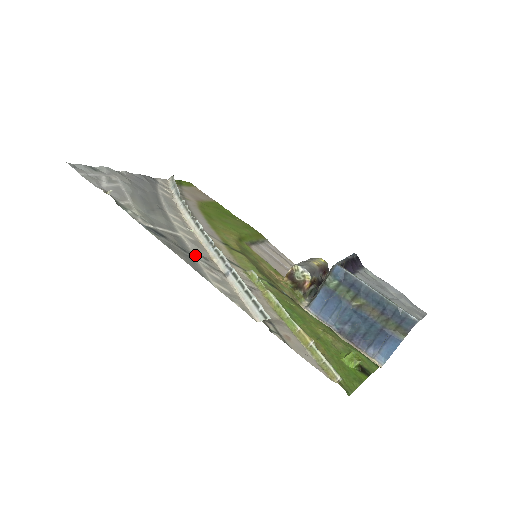
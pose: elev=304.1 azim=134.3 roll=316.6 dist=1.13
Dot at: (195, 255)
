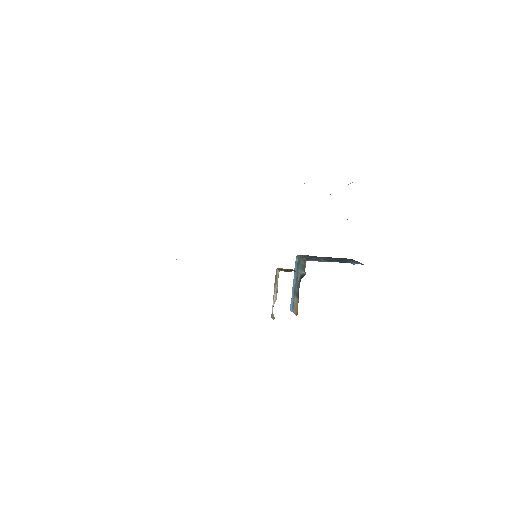
Dot at: occluded
